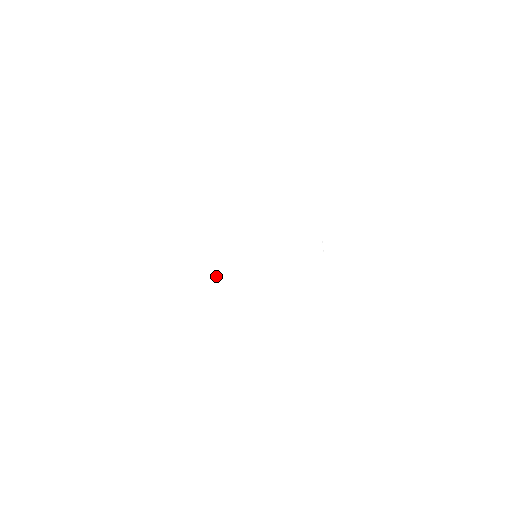
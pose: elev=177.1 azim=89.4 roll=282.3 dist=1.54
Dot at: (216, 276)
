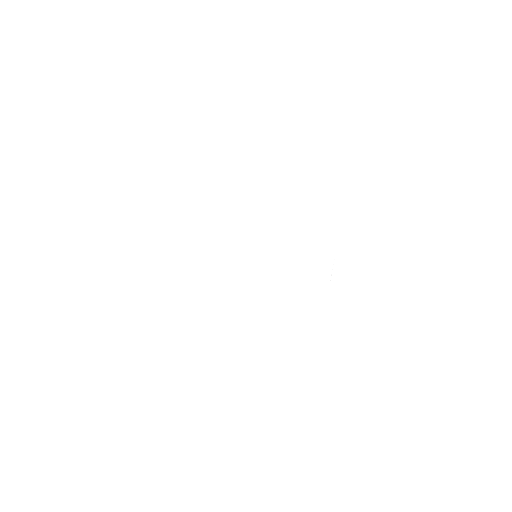
Dot at: (220, 315)
